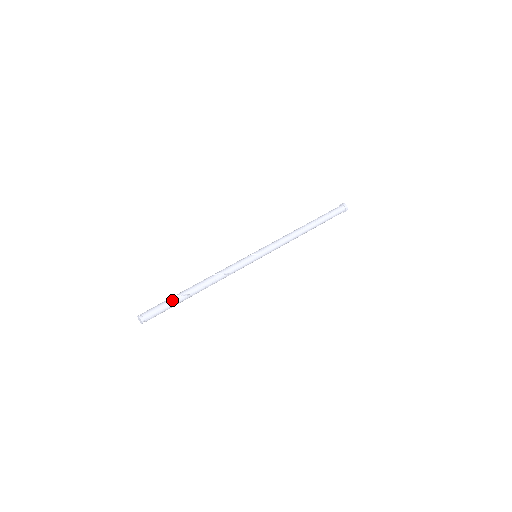
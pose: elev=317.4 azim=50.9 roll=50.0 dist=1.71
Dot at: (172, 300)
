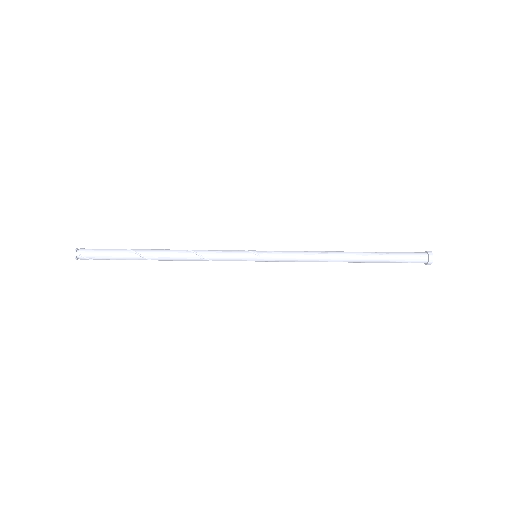
Dot at: (120, 251)
